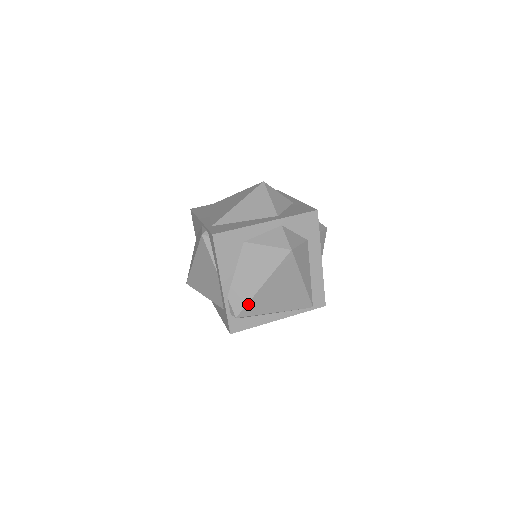
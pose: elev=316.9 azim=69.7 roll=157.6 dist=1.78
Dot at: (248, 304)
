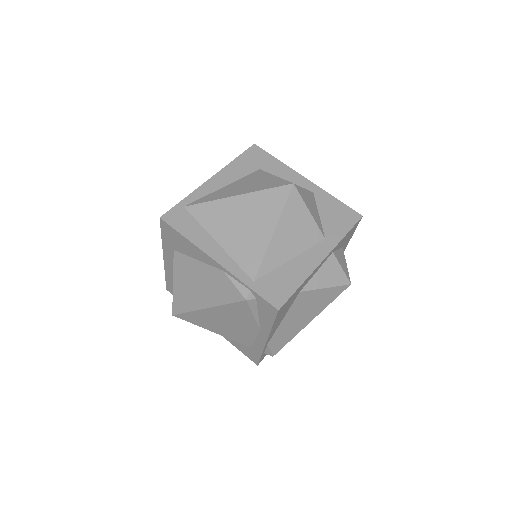
Dot at: (289, 341)
